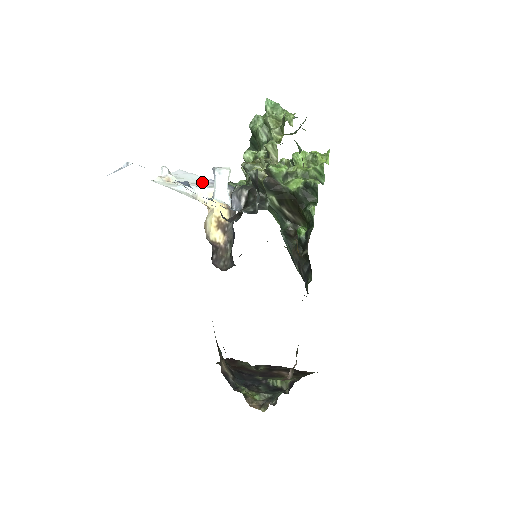
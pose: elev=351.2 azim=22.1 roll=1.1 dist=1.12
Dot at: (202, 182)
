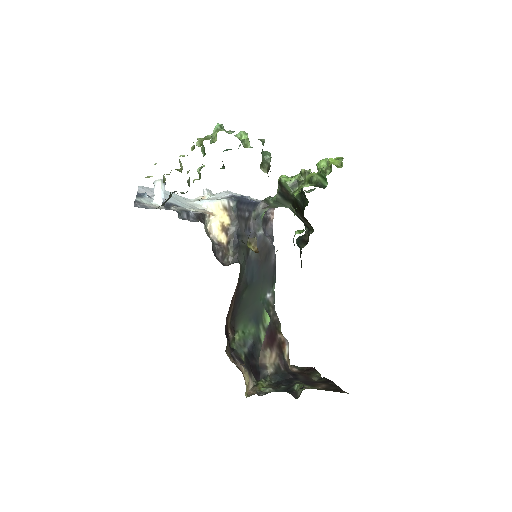
Dot at: (222, 197)
